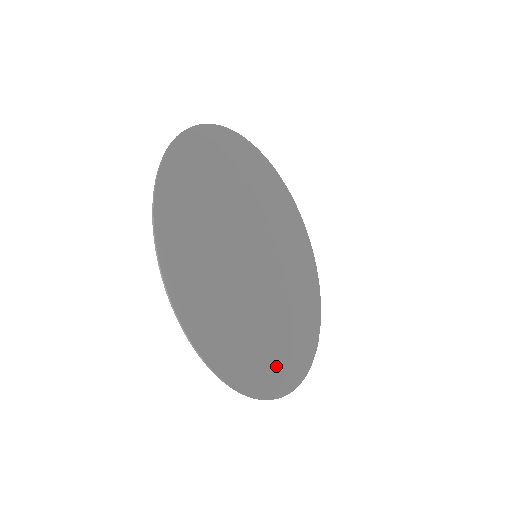
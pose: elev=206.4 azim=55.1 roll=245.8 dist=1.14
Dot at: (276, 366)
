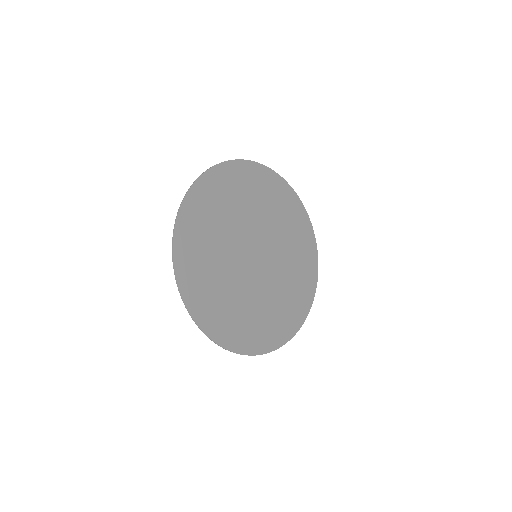
Dot at: (266, 332)
